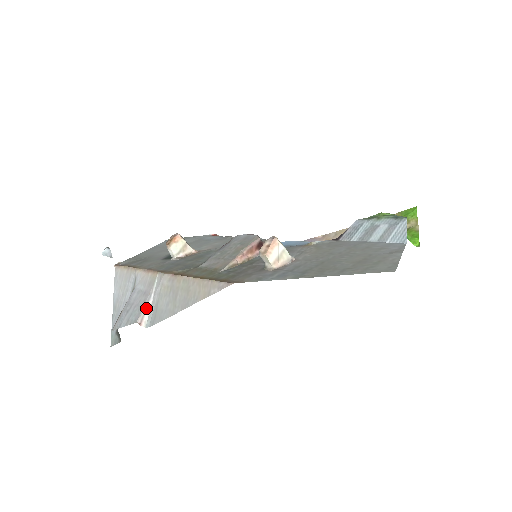
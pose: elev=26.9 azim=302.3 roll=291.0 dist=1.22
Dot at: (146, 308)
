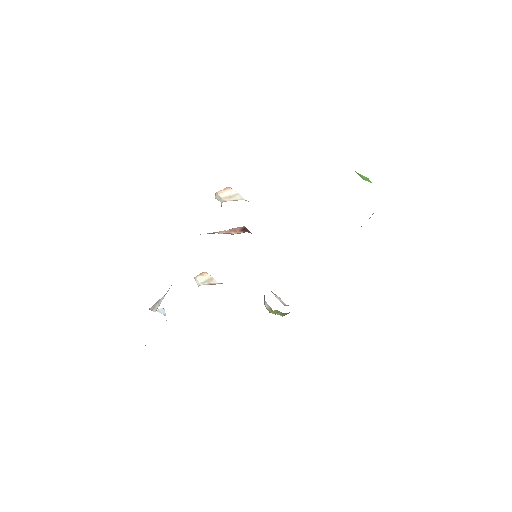
Dot at: (160, 301)
